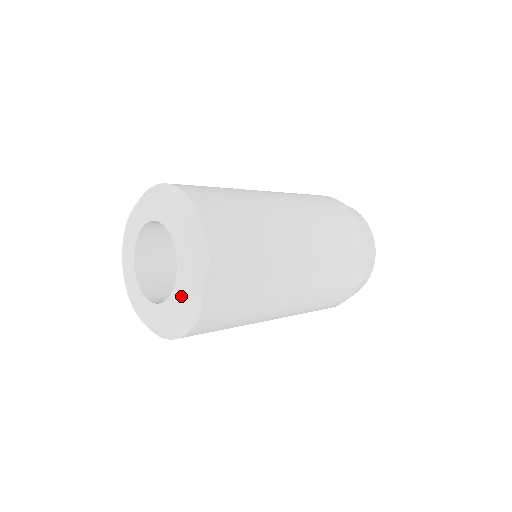
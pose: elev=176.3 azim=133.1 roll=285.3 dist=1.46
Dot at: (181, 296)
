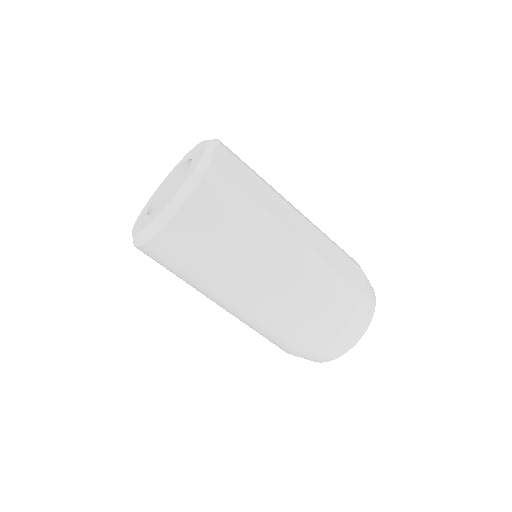
Dot at: (193, 166)
